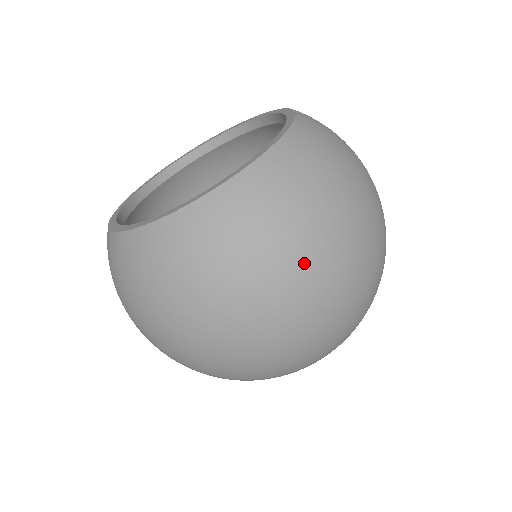
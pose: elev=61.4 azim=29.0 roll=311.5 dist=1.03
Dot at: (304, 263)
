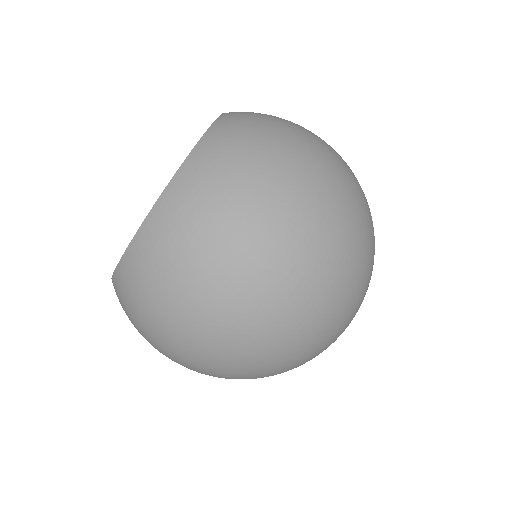
Dot at: (223, 276)
